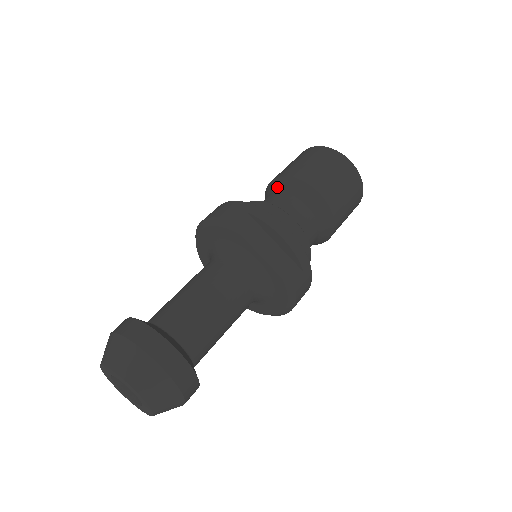
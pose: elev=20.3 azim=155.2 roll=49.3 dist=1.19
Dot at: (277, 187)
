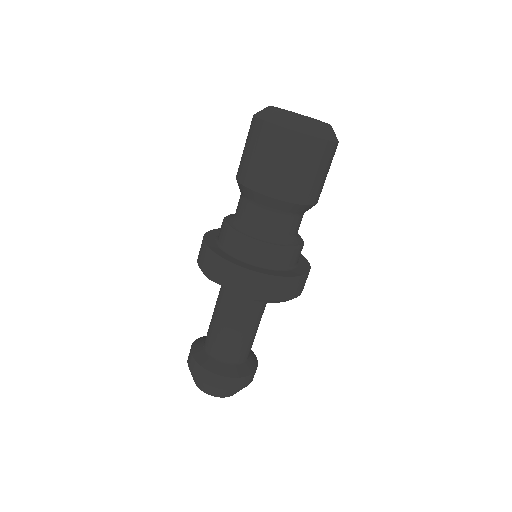
Dot at: occluded
